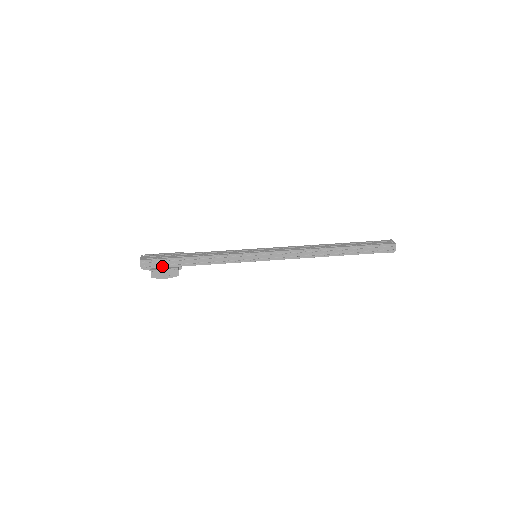
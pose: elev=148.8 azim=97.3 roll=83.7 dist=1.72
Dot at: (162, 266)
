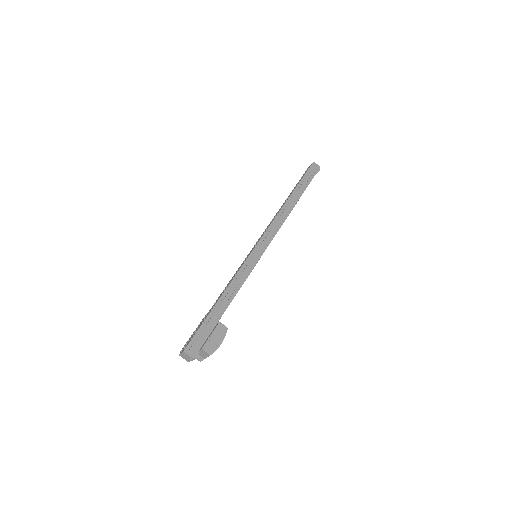
Dot at: (206, 336)
